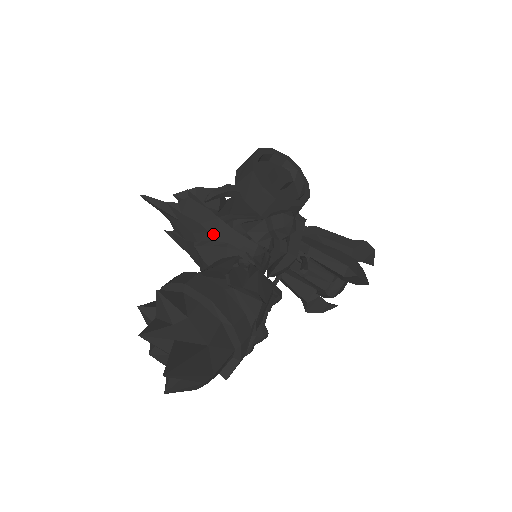
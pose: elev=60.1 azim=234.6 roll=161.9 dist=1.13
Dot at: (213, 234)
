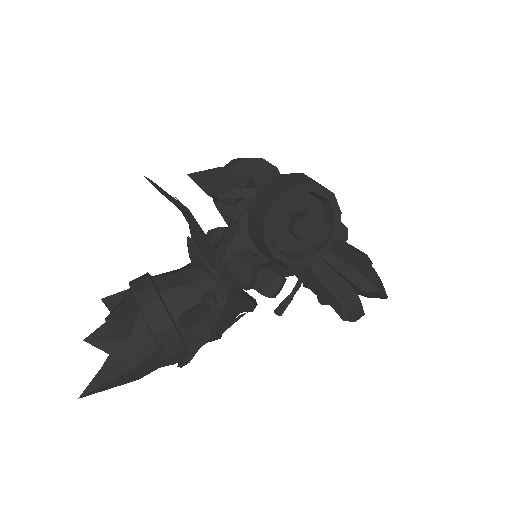
Dot at: (203, 248)
